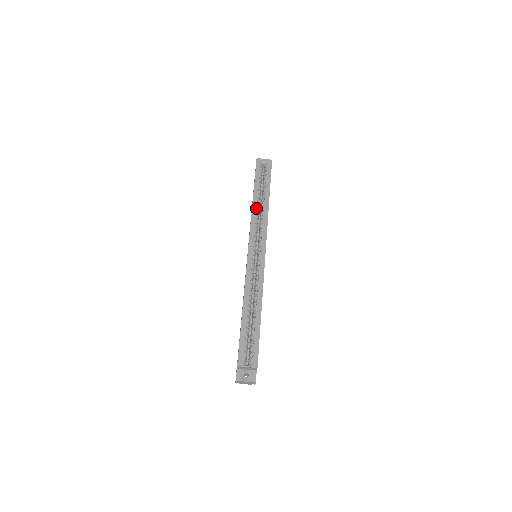
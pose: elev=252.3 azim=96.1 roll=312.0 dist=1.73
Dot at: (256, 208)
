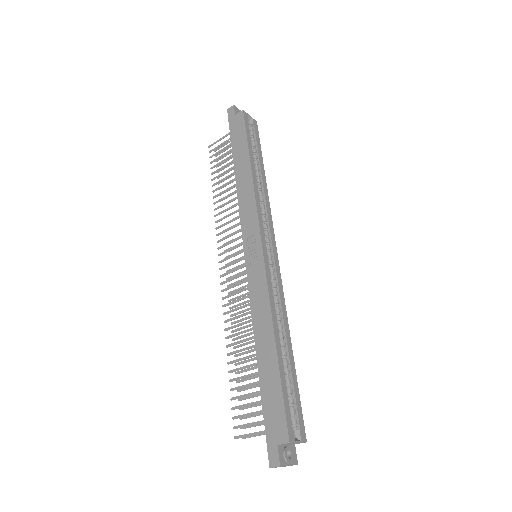
Dot at: occluded
